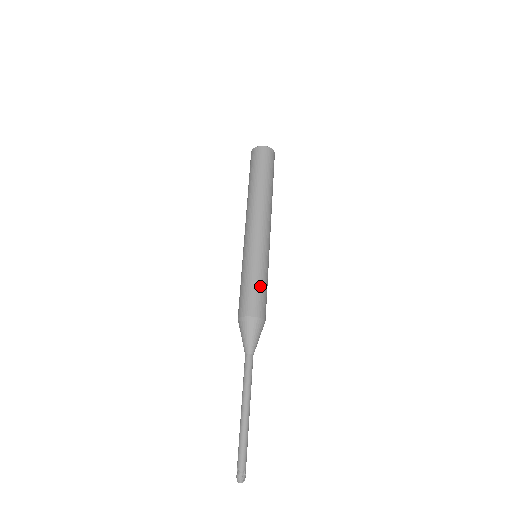
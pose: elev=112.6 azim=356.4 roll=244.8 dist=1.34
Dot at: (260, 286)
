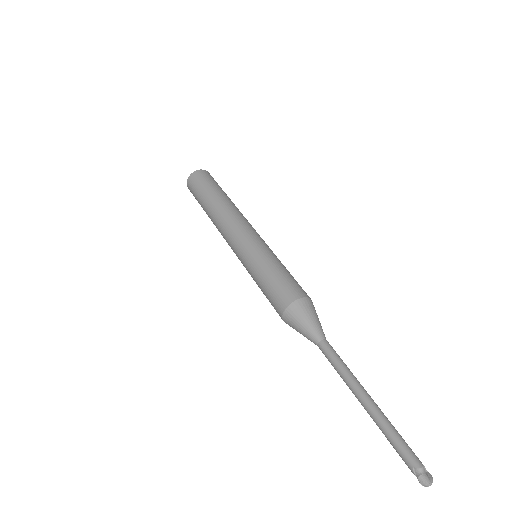
Dot at: (287, 271)
